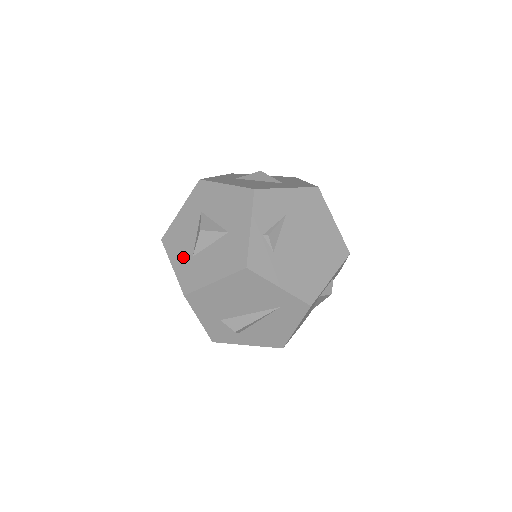
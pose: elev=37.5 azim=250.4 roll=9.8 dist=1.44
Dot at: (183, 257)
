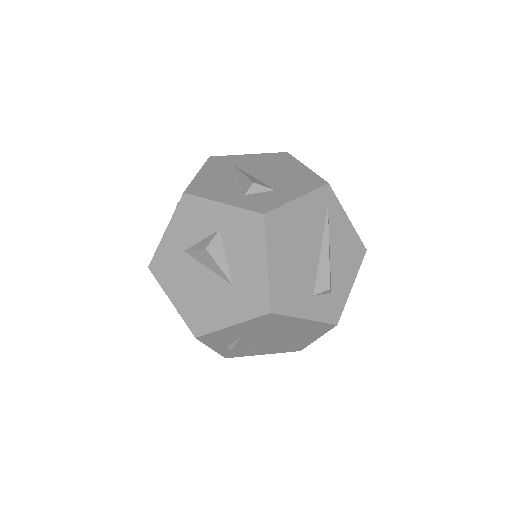
Dot at: occluded
